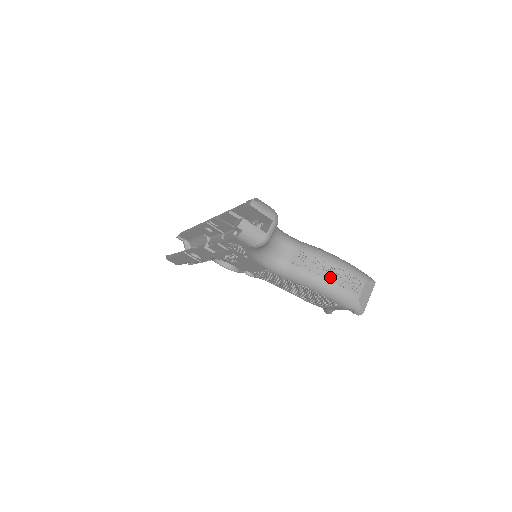
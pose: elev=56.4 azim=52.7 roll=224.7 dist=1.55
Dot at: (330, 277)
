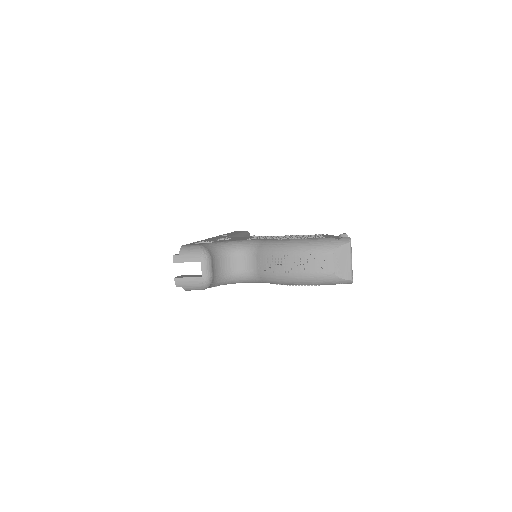
Dot at: (293, 270)
